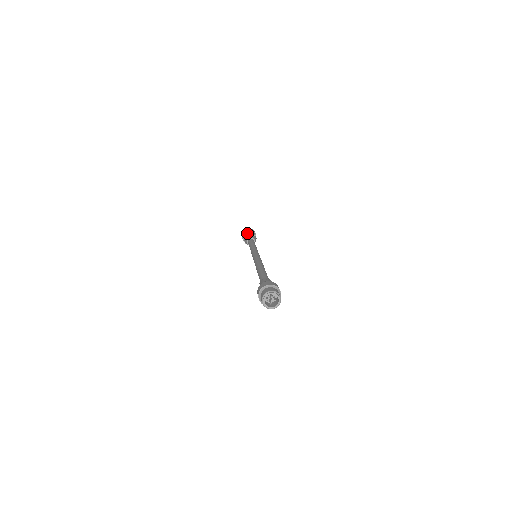
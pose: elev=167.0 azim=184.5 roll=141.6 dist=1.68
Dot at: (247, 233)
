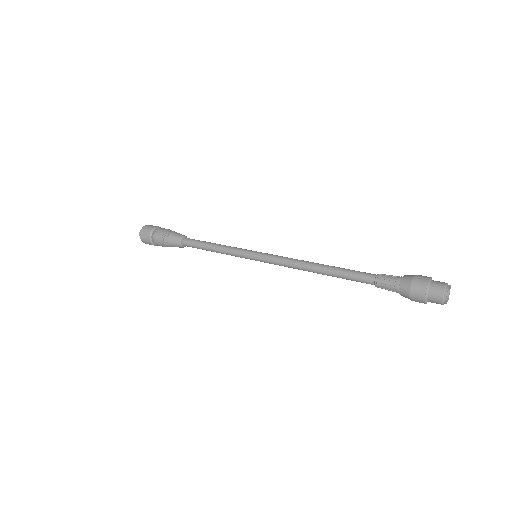
Dot at: occluded
